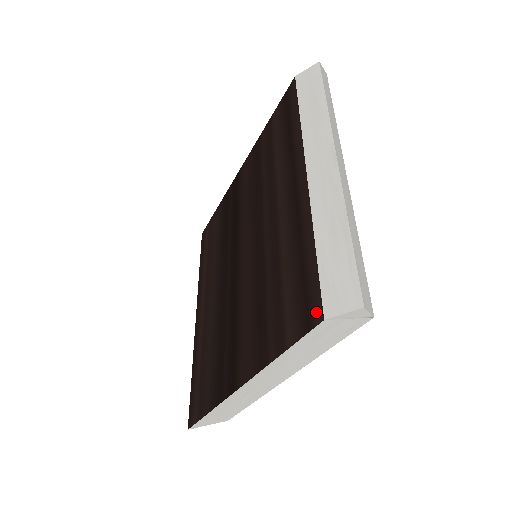
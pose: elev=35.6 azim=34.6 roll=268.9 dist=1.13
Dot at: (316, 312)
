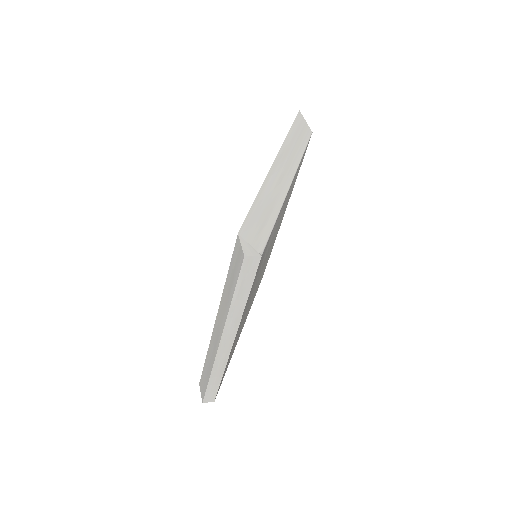
Dot at: occluded
